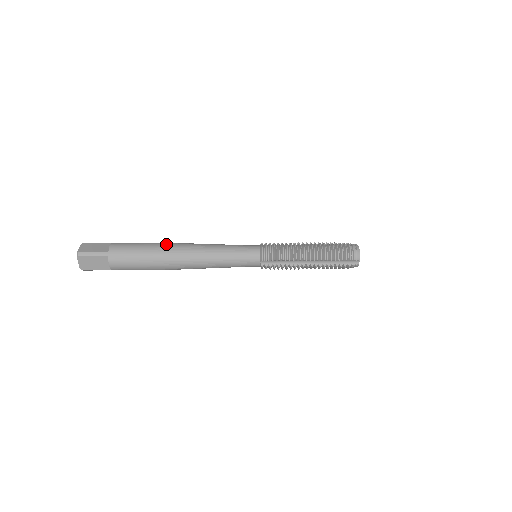
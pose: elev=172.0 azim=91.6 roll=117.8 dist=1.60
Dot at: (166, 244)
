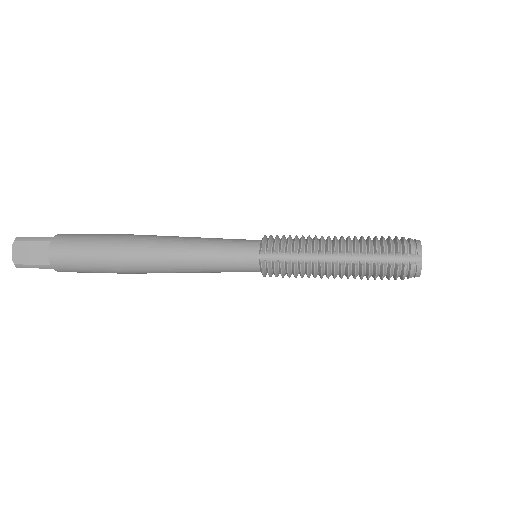
Dot at: (132, 234)
